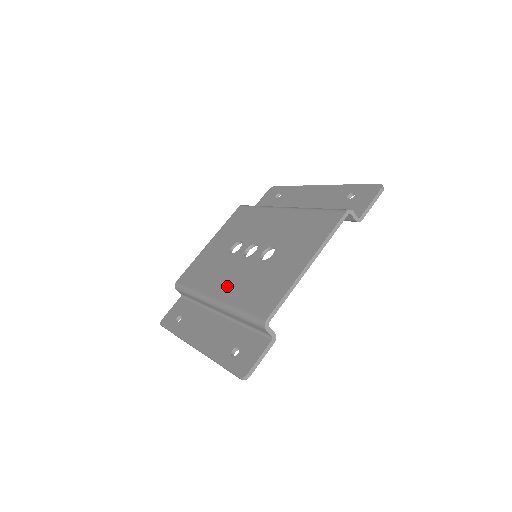
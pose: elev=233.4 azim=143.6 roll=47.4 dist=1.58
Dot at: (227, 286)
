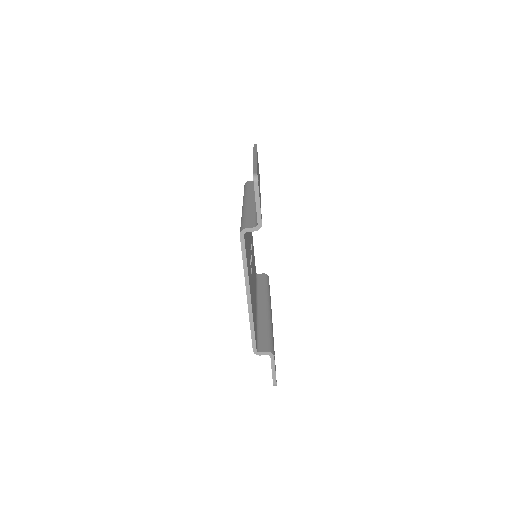
Dot at: occluded
